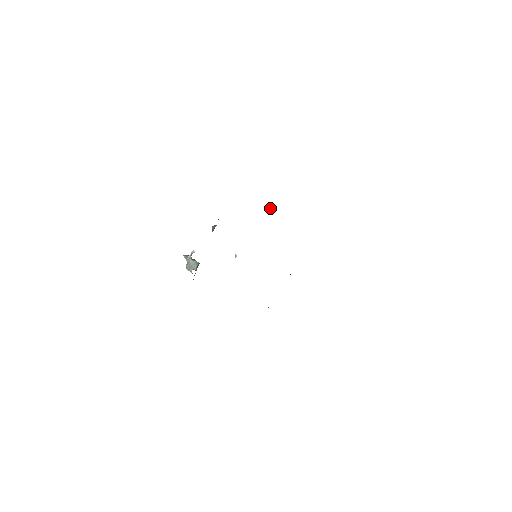
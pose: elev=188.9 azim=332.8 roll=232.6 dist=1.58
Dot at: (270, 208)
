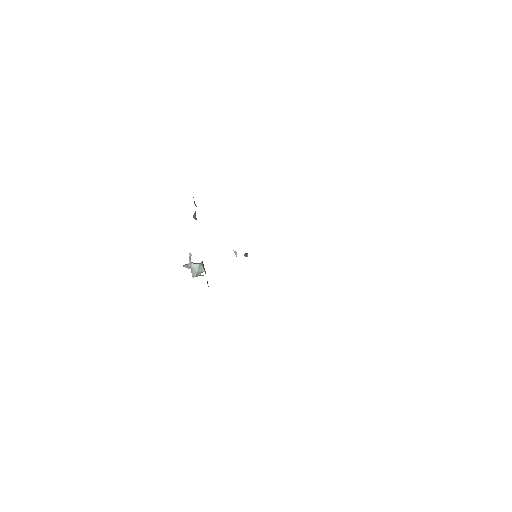
Dot at: (245, 256)
